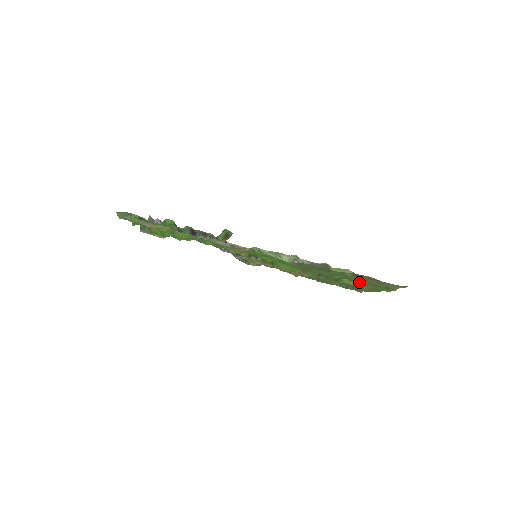
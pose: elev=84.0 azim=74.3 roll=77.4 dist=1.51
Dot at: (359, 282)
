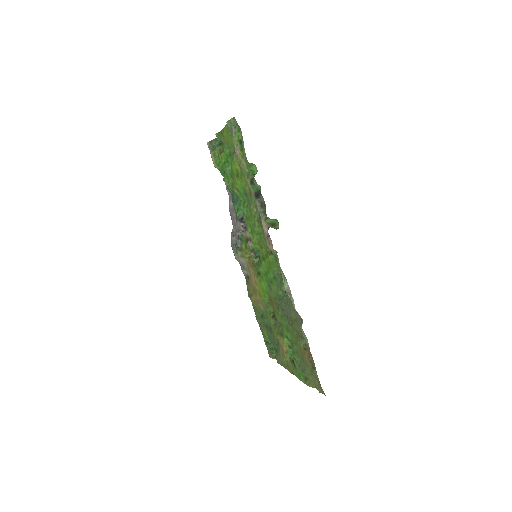
Dot at: (295, 354)
